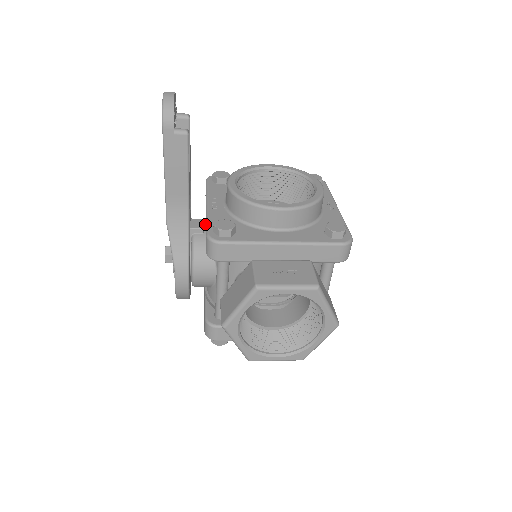
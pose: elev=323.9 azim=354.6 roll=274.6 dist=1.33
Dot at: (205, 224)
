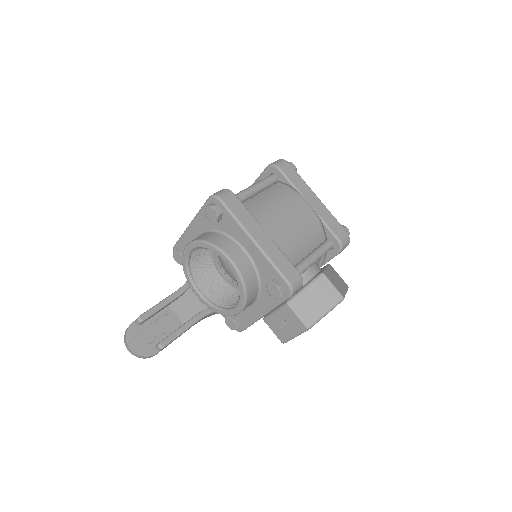
Dot at: occluded
